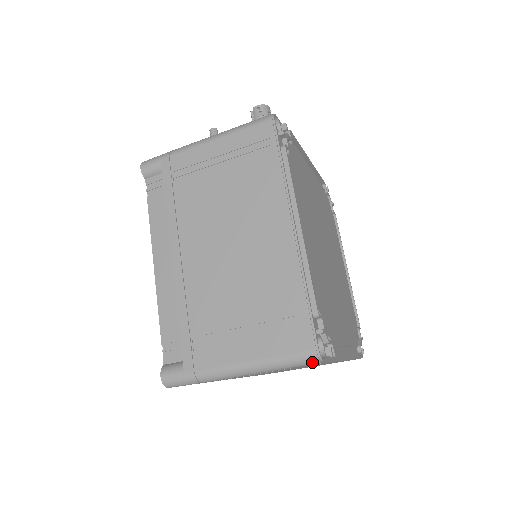
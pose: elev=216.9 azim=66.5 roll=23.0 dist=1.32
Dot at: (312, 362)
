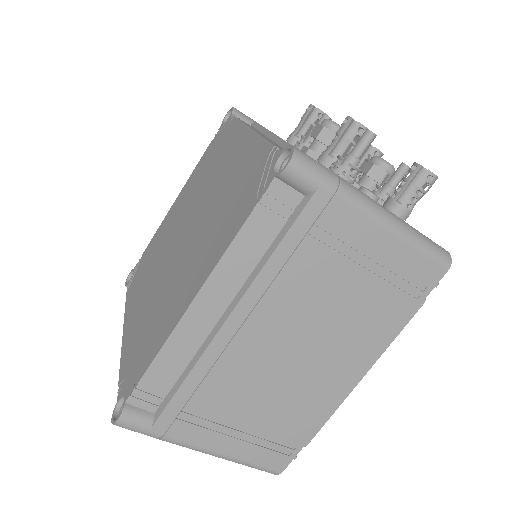
Dot at: (268, 472)
